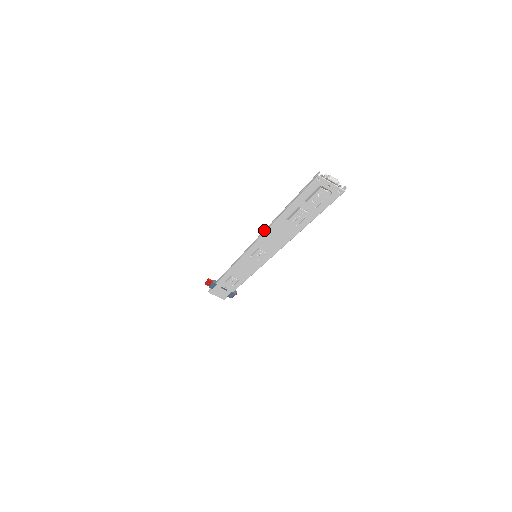
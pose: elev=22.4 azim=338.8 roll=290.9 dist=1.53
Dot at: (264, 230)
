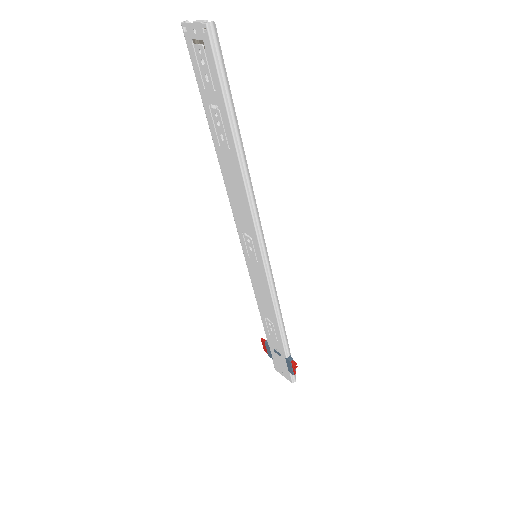
Dot at: occluded
